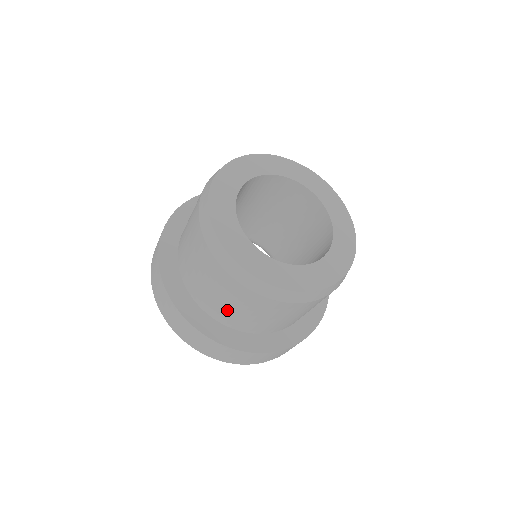
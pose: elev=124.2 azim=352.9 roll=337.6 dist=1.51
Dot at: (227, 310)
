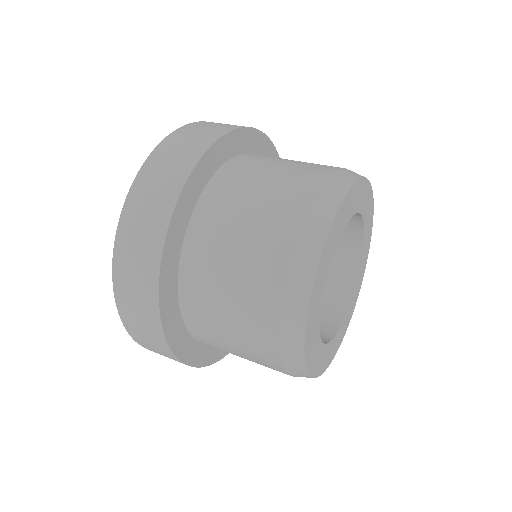
Dot at: (214, 321)
